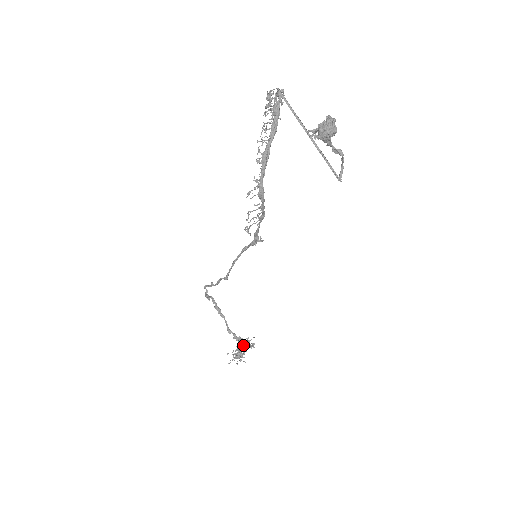
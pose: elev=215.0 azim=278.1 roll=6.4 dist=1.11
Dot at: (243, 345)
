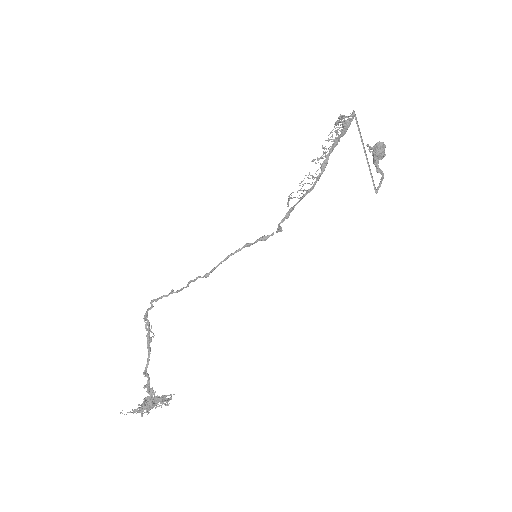
Dot at: (156, 396)
